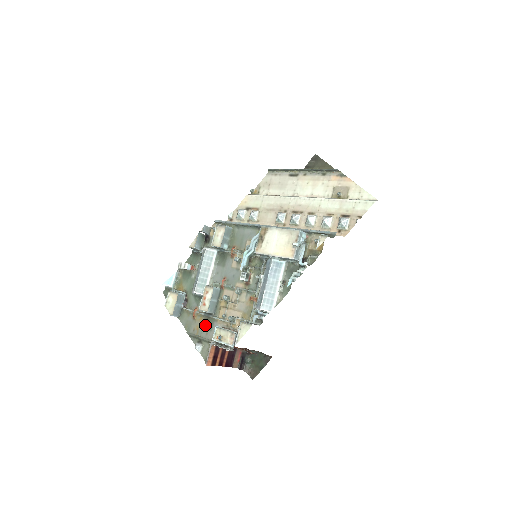
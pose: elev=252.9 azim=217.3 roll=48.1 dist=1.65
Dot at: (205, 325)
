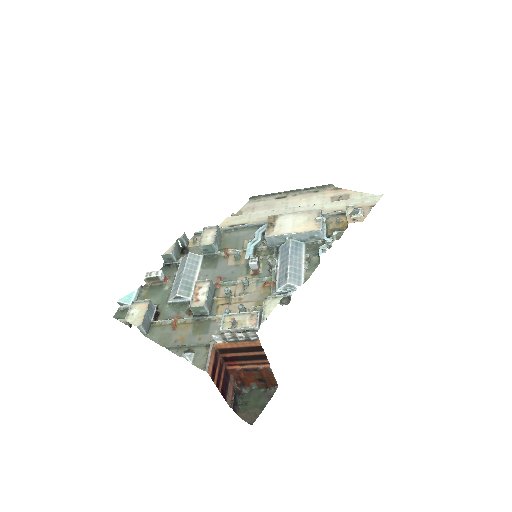
Dot at: (195, 330)
